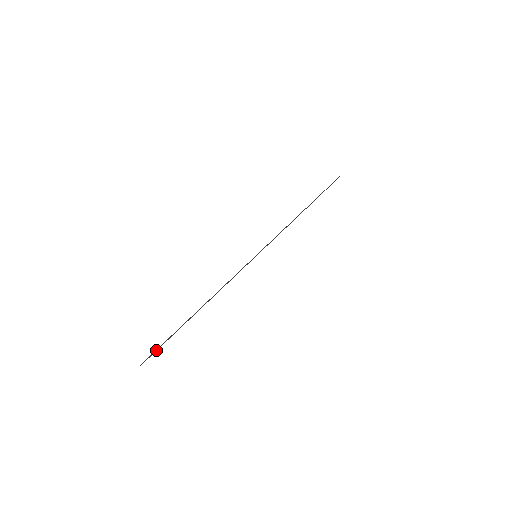
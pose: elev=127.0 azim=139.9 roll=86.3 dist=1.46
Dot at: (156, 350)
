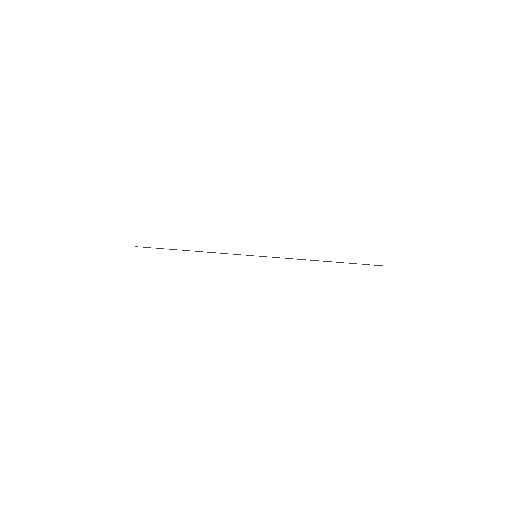
Dot at: (149, 247)
